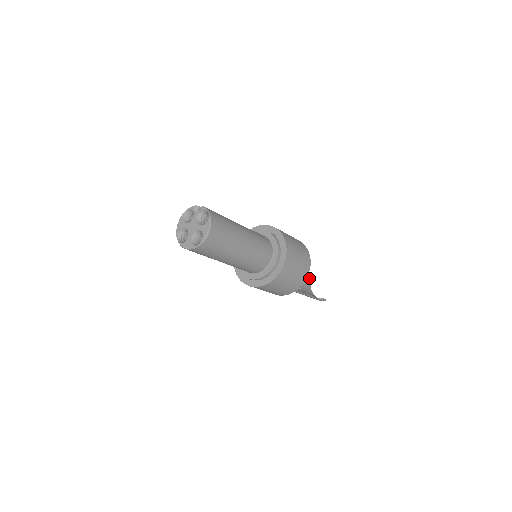
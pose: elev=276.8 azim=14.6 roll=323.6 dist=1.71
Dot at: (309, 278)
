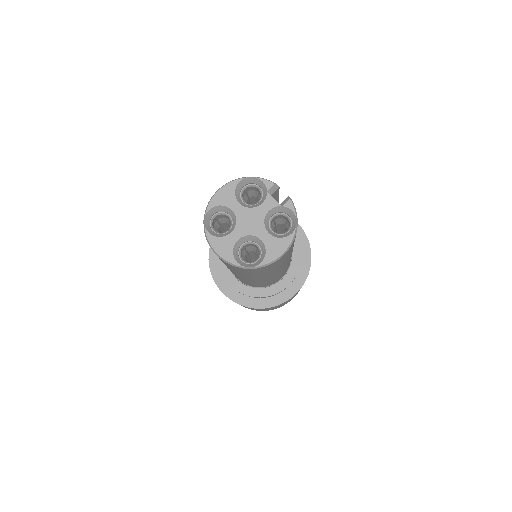
Dot at: occluded
